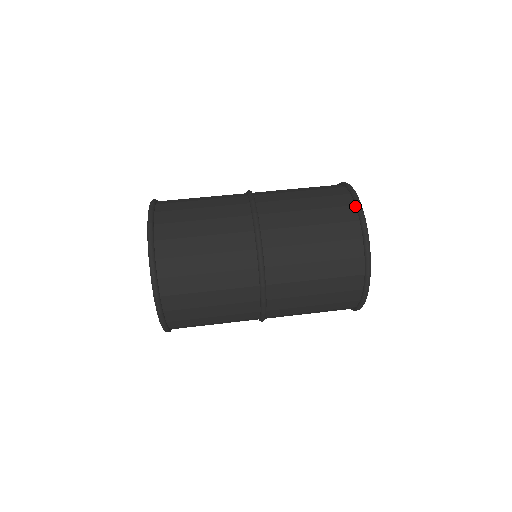
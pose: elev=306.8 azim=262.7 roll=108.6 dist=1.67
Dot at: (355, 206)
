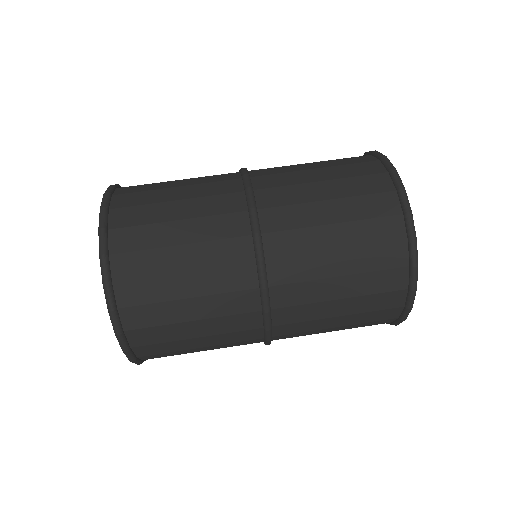
Dot at: (407, 290)
